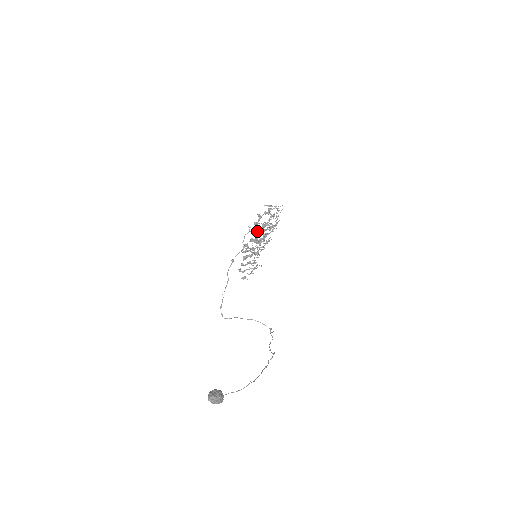
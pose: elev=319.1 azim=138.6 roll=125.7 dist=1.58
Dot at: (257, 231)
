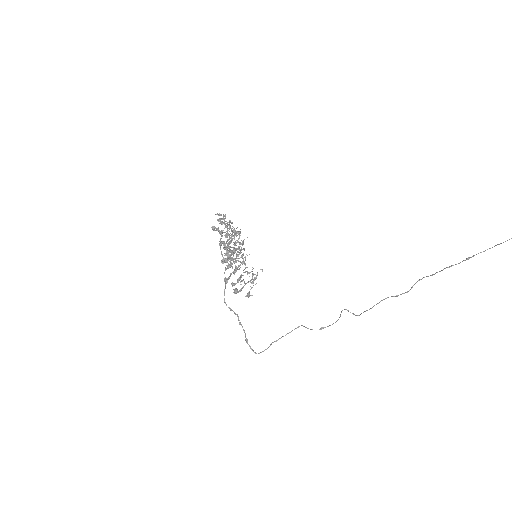
Dot at: (224, 243)
